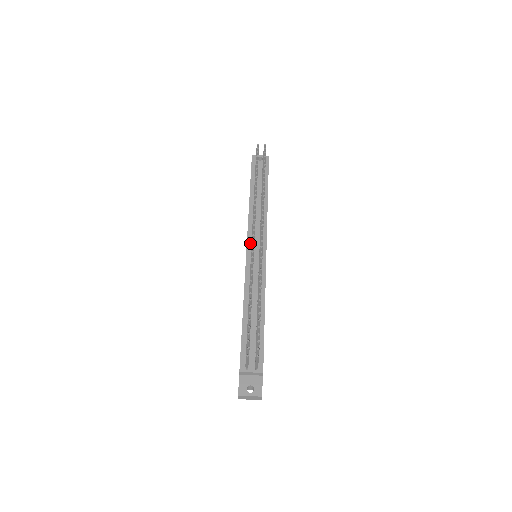
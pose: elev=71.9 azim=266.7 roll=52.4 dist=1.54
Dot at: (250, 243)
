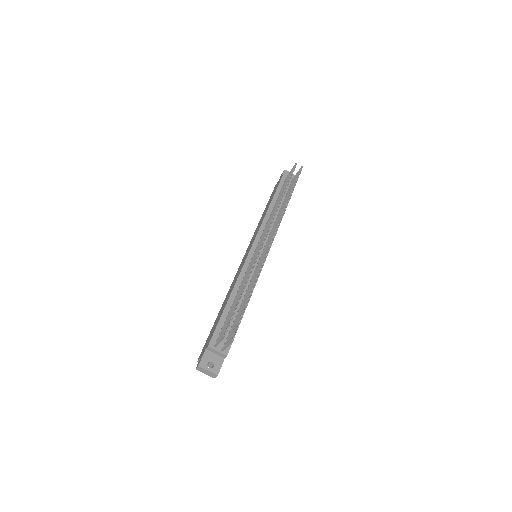
Dot at: (256, 243)
